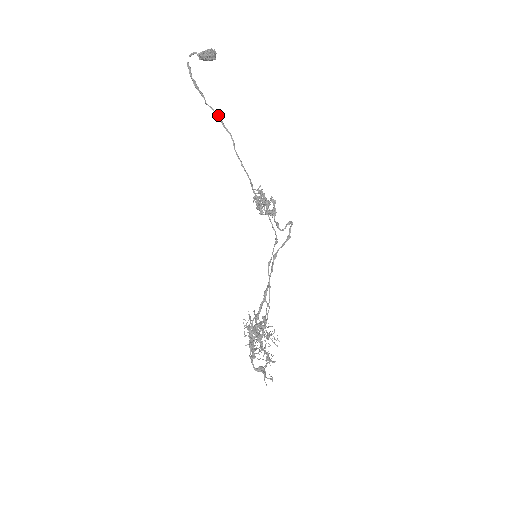
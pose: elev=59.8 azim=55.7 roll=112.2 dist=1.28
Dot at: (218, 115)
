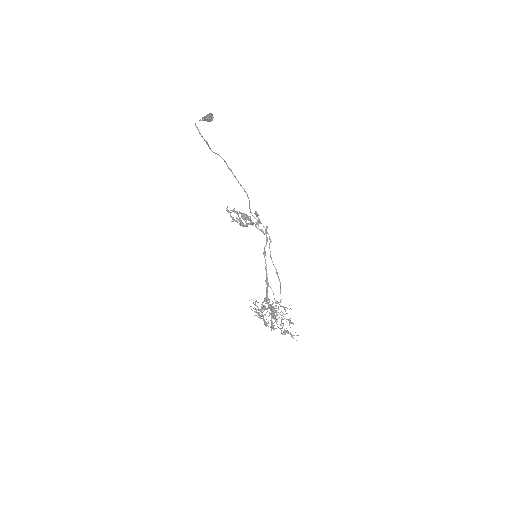
Dot at: occluded
